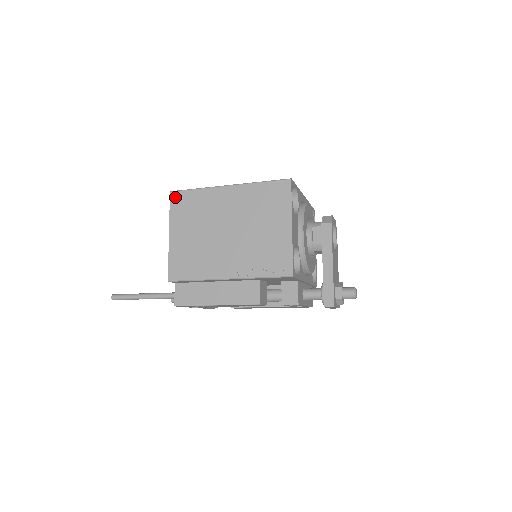
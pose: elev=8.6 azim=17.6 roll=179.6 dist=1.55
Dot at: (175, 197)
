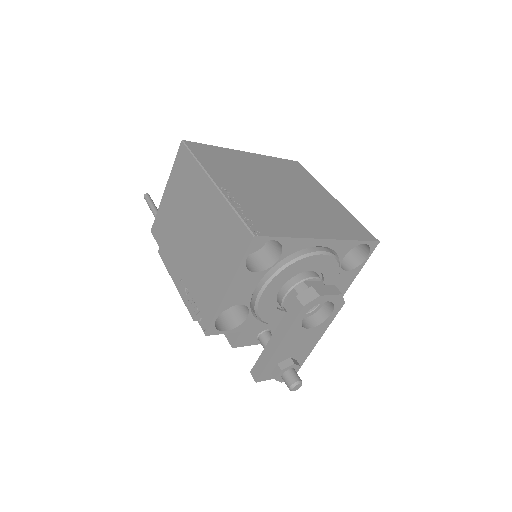
Dot at: (182, 151)
